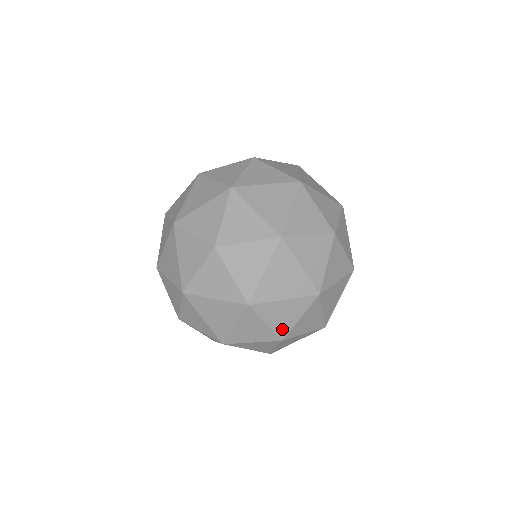
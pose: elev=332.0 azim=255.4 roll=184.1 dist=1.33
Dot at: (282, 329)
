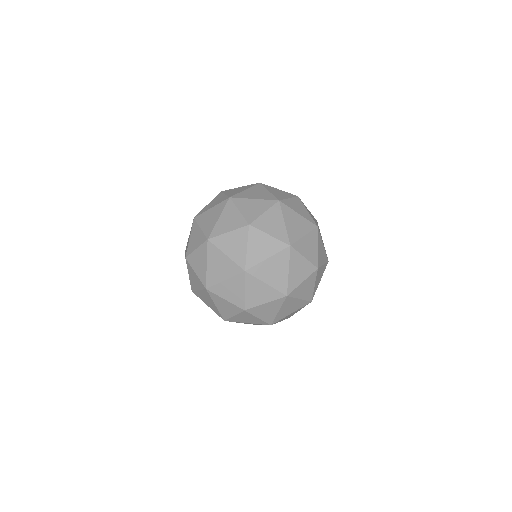
Dot at: (314, 259)
